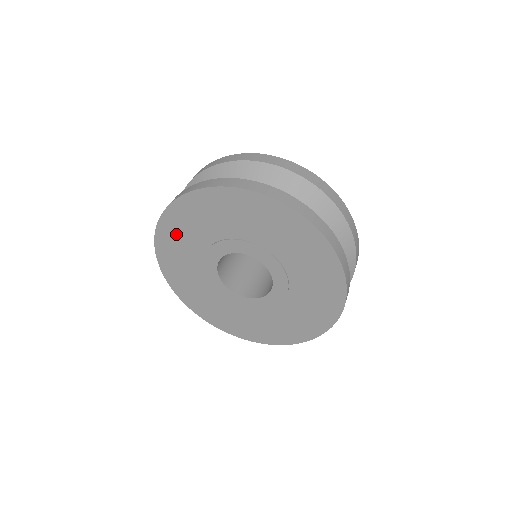
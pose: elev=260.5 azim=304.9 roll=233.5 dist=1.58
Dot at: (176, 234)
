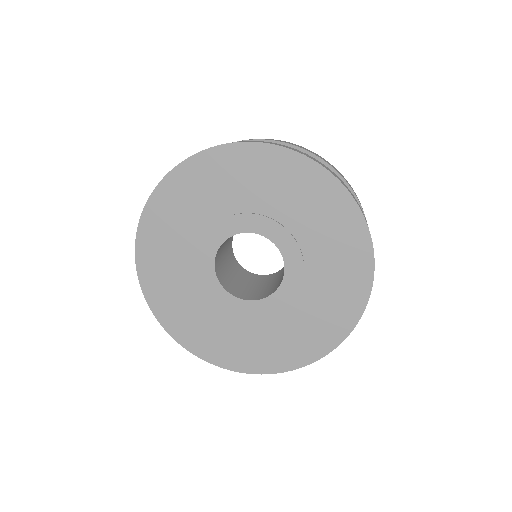
Dot at: (174, 206)
